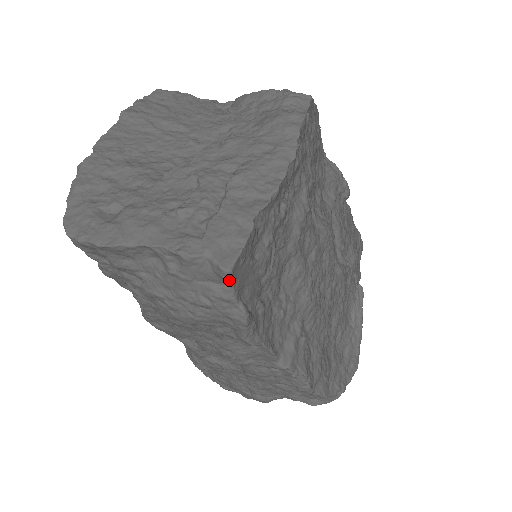
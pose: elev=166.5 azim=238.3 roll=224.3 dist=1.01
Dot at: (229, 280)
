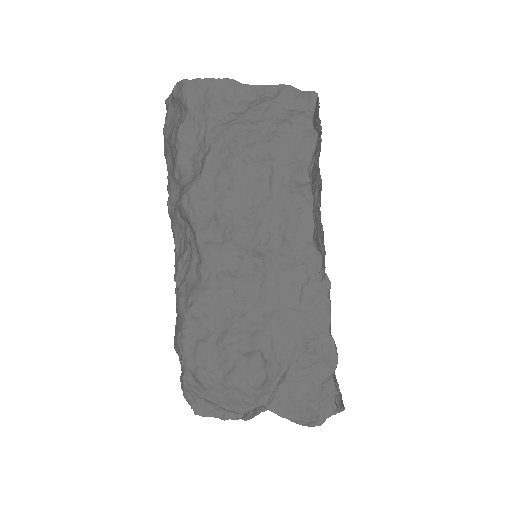
Dot at: (315, 100)
